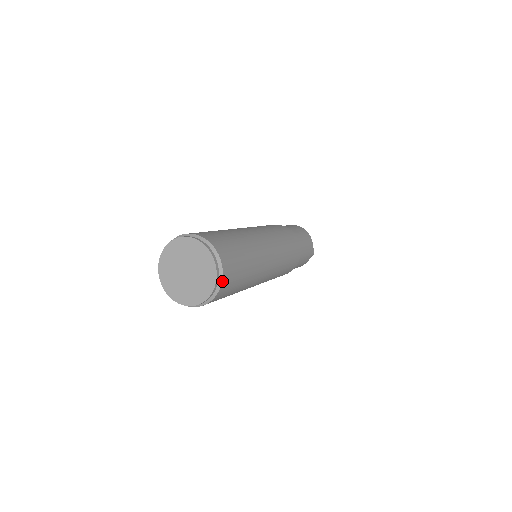
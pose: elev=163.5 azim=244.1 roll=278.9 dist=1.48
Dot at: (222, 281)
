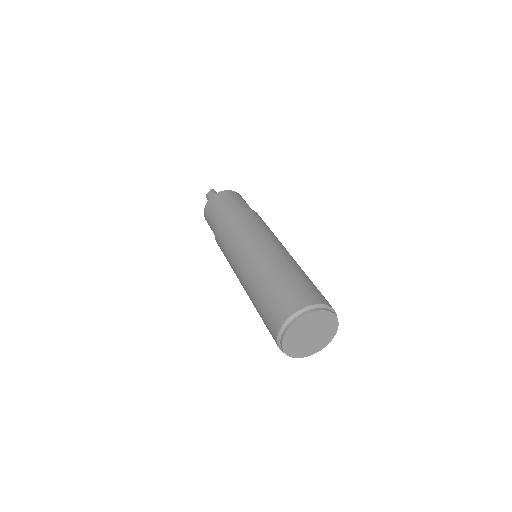
Dot at: occluded
